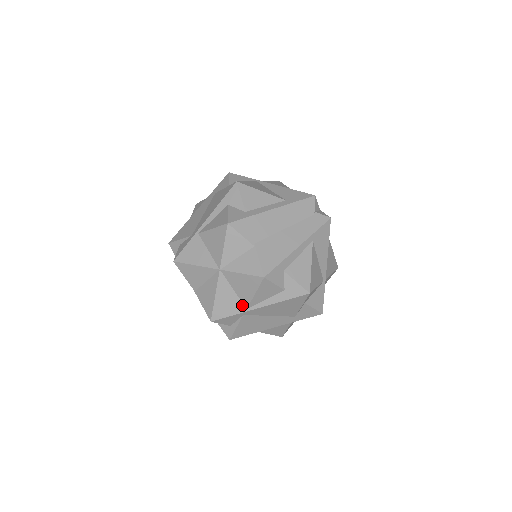
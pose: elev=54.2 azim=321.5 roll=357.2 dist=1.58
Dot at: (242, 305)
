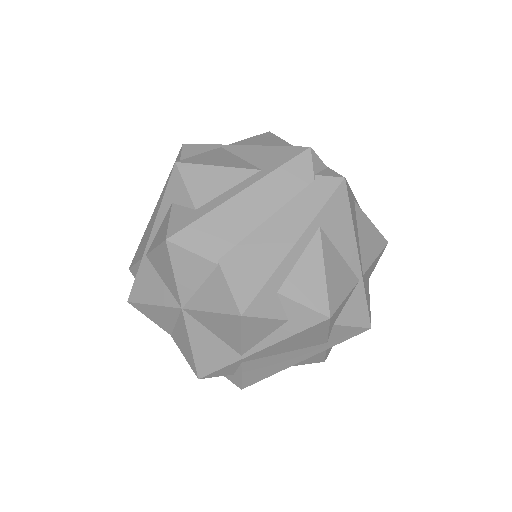
Dot at: (233, 351)
